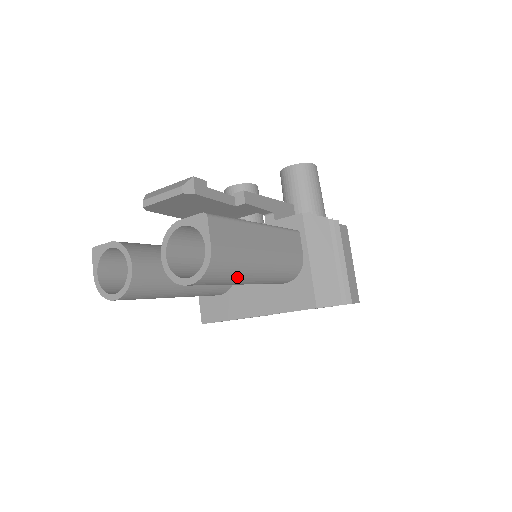
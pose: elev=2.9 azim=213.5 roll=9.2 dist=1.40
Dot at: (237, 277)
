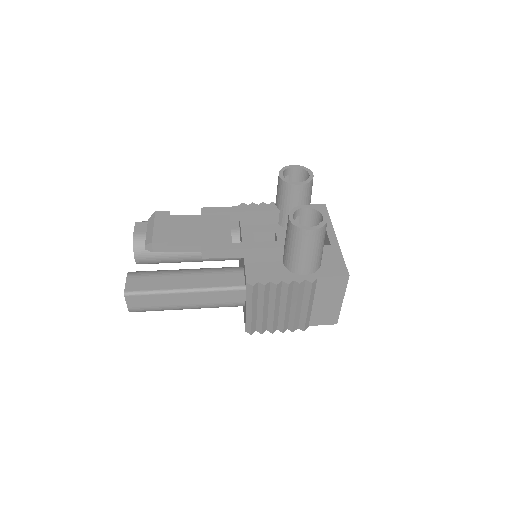
Dot at: occluded
